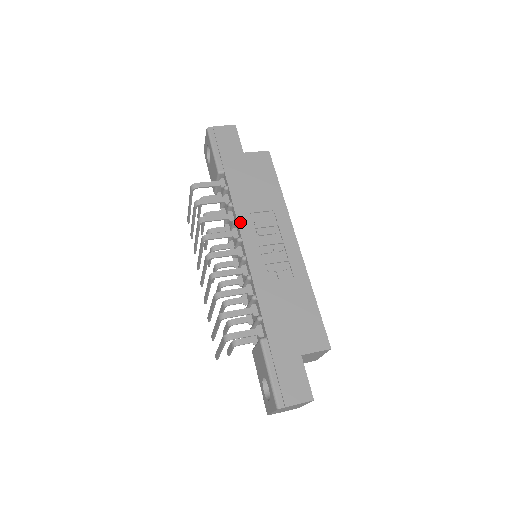
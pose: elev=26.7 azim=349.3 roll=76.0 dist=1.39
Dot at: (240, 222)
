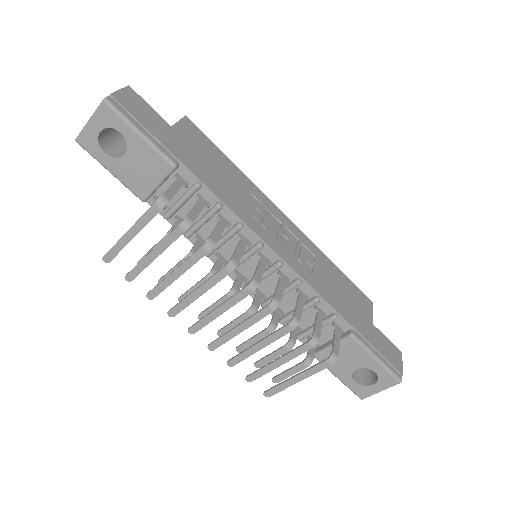
Dot at: (248, 223)
